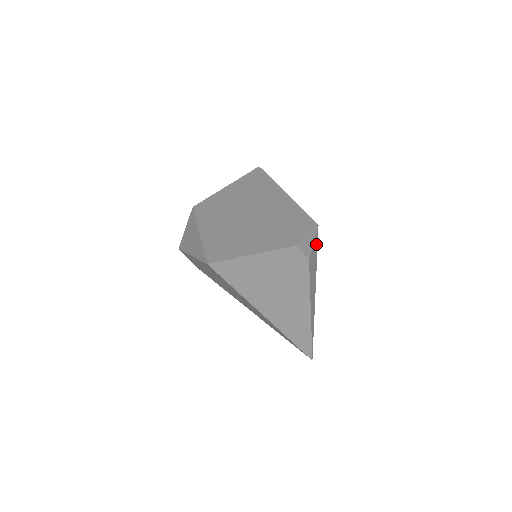
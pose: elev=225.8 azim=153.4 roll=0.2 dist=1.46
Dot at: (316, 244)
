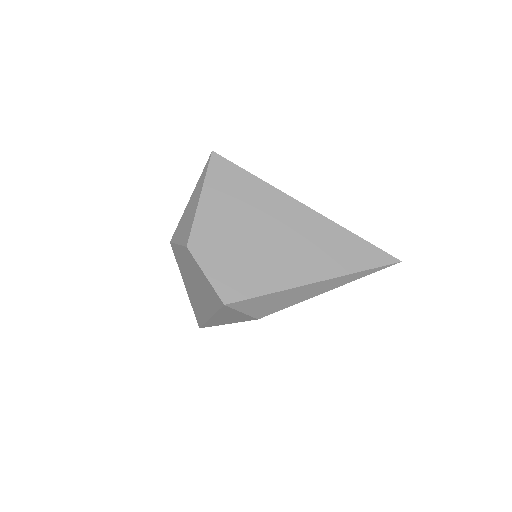
Dot at: occluded
